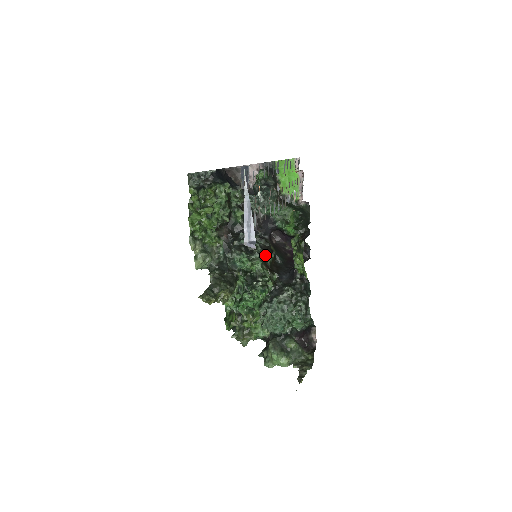
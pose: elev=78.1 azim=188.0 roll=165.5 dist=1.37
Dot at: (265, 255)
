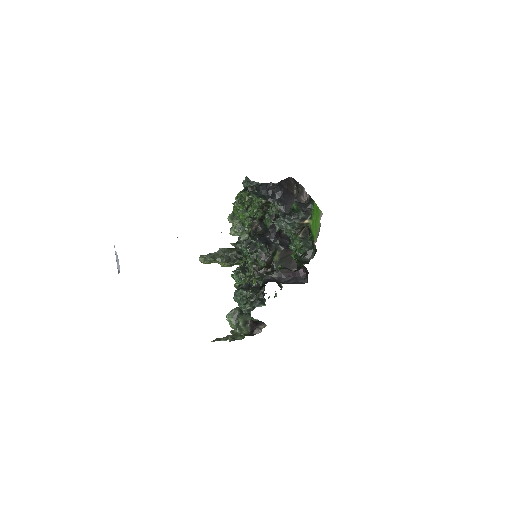
Dot at: (259, 260)
